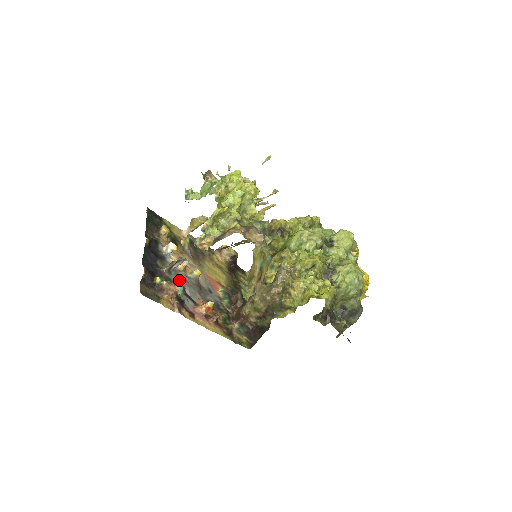
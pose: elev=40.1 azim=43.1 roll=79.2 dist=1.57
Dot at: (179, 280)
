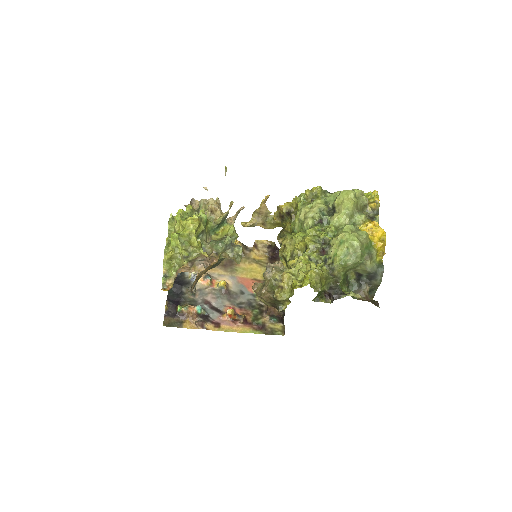
Dot at: (204, 297)
